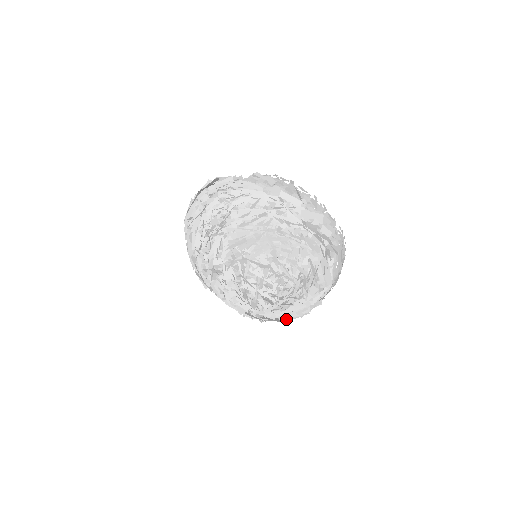
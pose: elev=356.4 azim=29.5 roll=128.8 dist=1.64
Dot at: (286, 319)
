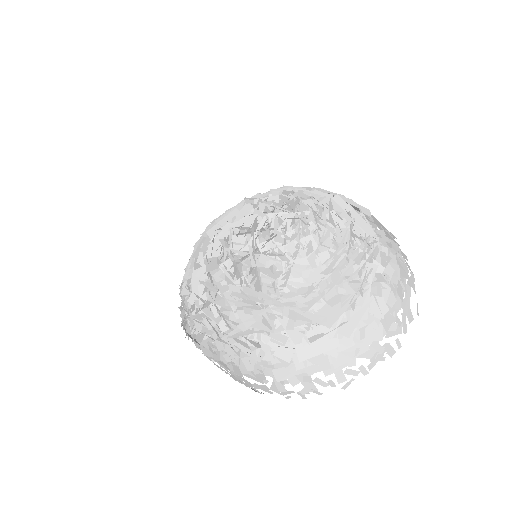
Dot at: (334, 319)
